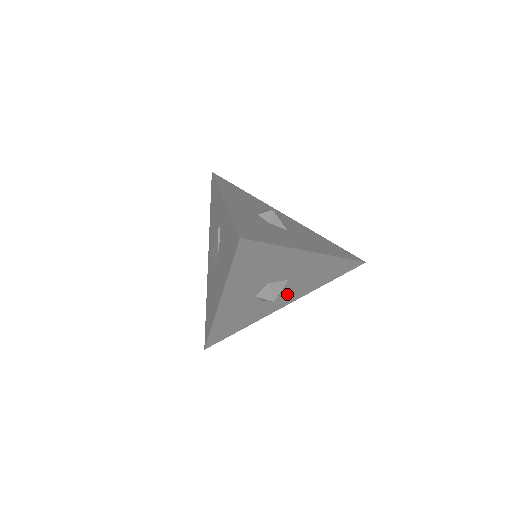
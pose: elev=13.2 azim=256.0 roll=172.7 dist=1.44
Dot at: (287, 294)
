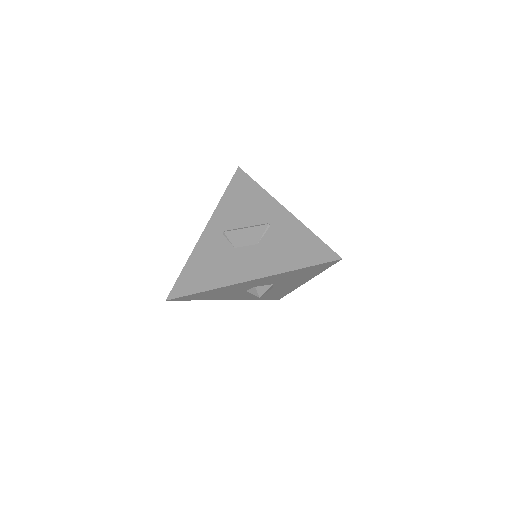
Dot at: (250, 294)
